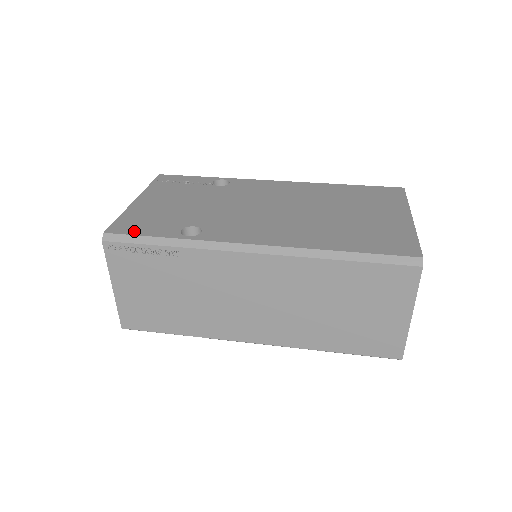
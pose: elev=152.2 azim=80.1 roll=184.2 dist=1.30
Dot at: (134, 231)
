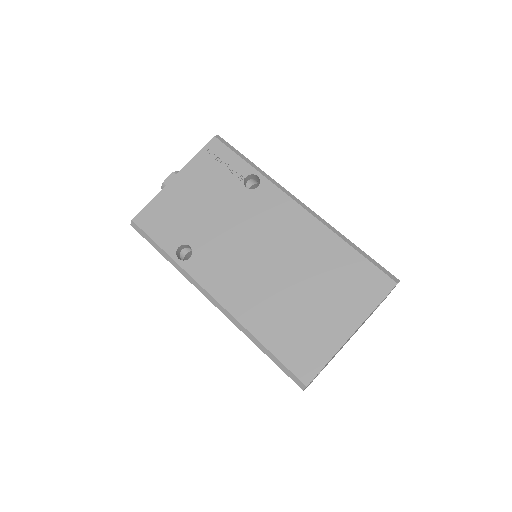
Dot at: (150, 230)
